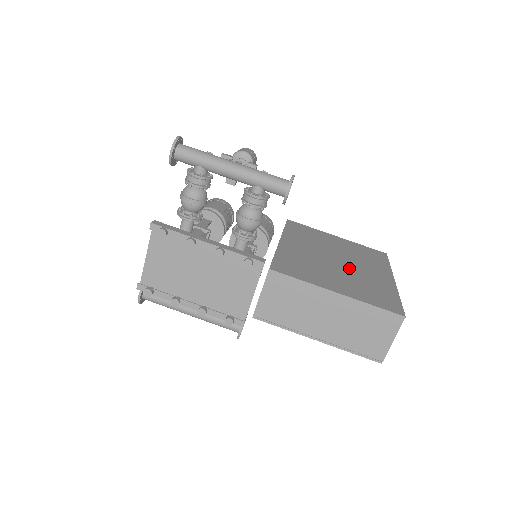
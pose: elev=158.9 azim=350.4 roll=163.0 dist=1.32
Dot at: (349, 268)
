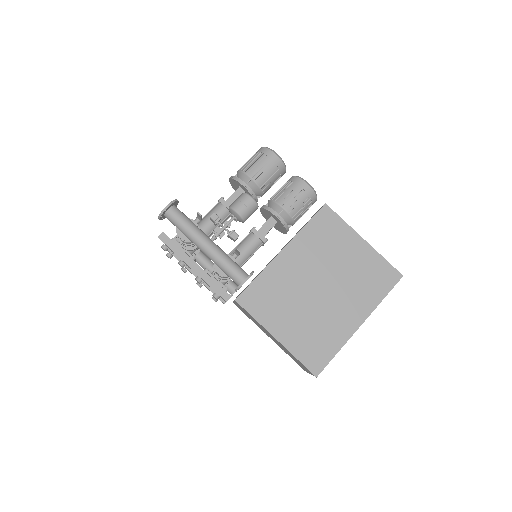
Dot at: (323, 303)
